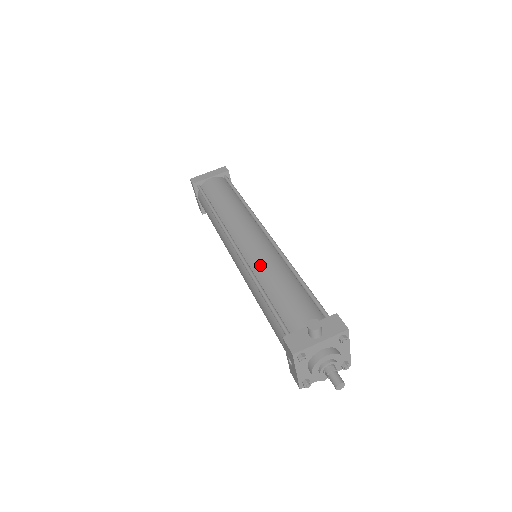
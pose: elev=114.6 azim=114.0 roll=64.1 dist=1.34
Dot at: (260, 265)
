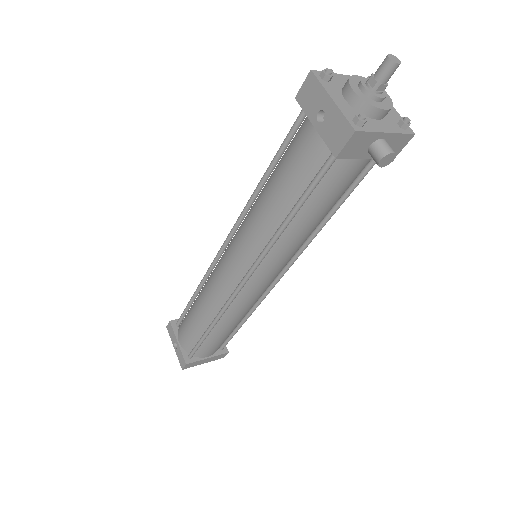
Dot at: occluded
